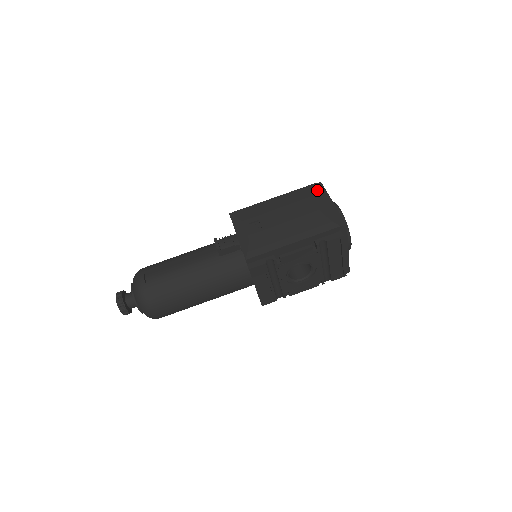
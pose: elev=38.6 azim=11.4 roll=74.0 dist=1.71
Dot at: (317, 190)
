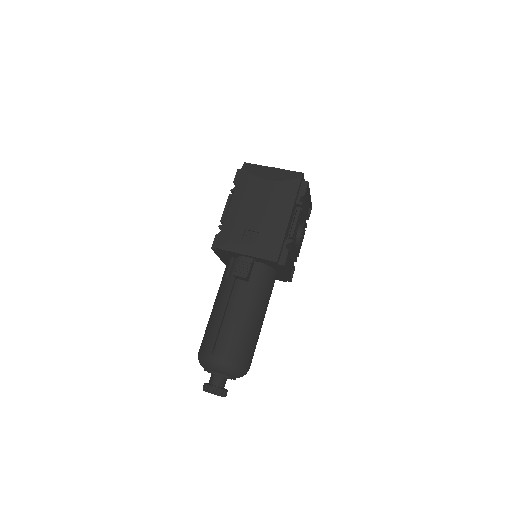
Dot at: (251, 170)
